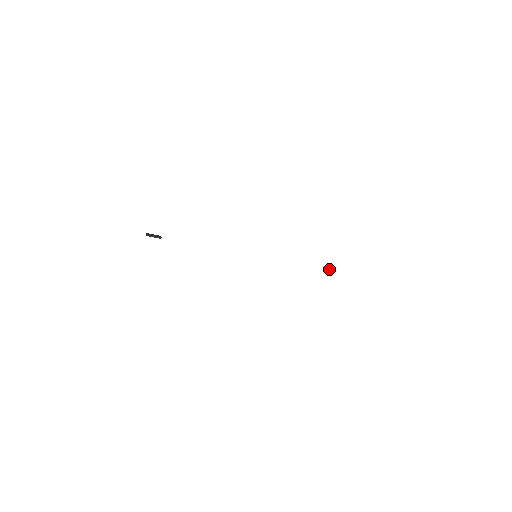
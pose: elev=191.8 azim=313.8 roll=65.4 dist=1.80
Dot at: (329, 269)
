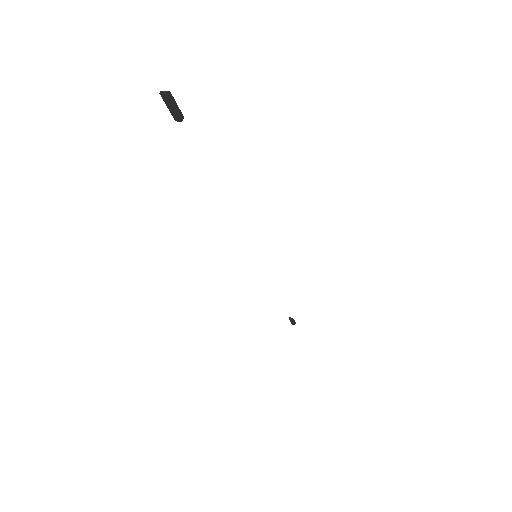
Dot at: occluded
